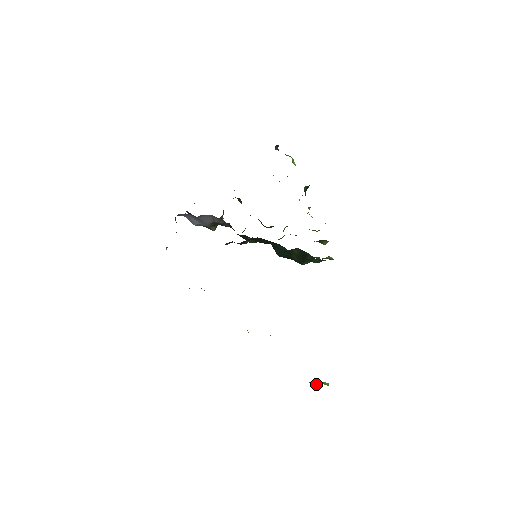
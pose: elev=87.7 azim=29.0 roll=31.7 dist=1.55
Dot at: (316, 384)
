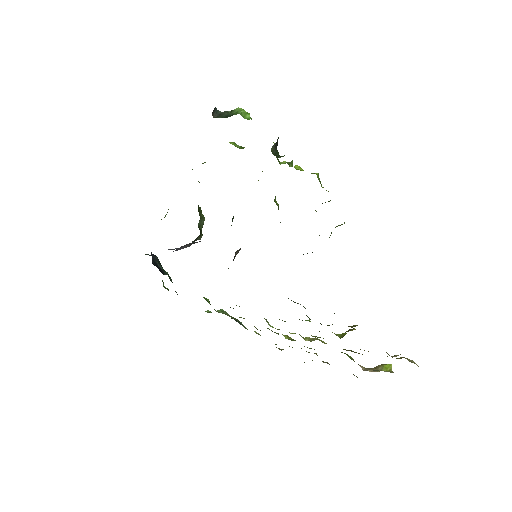
Dot at: (377, 371)
